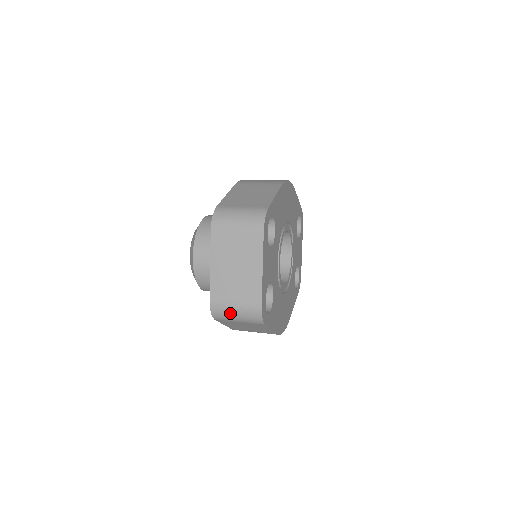
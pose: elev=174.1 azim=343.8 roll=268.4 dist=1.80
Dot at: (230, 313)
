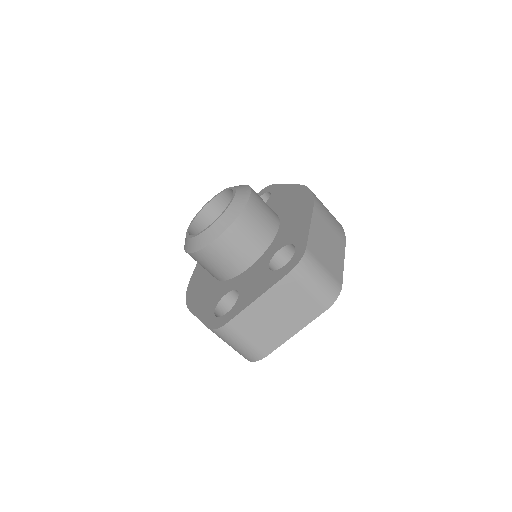
Dot at: (234, 341)
